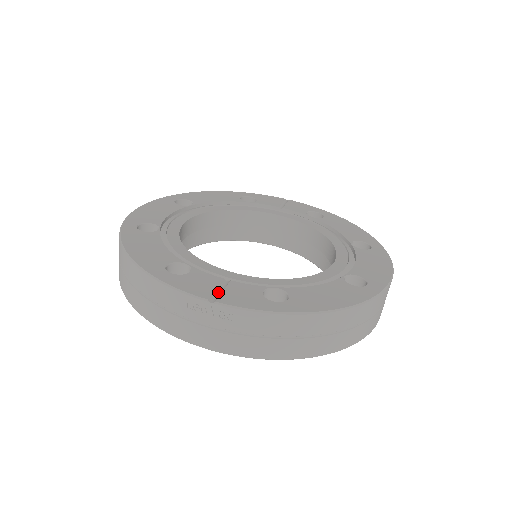
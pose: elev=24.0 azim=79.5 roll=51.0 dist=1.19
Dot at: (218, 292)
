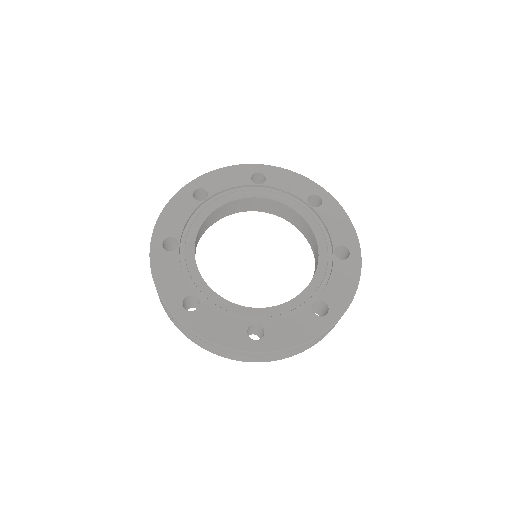
Dot at: (216, 330)
